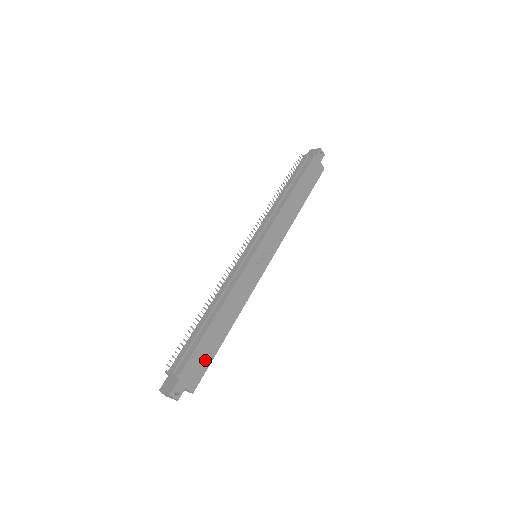
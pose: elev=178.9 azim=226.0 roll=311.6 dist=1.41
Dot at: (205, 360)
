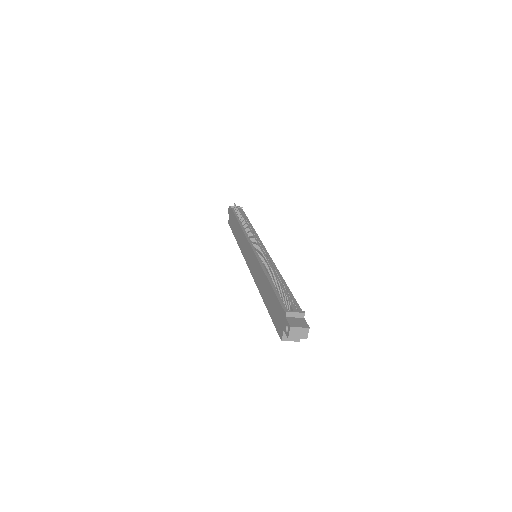
Dot at: occluded
